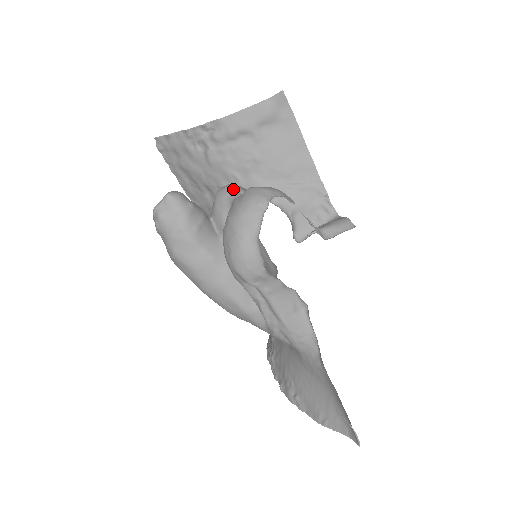
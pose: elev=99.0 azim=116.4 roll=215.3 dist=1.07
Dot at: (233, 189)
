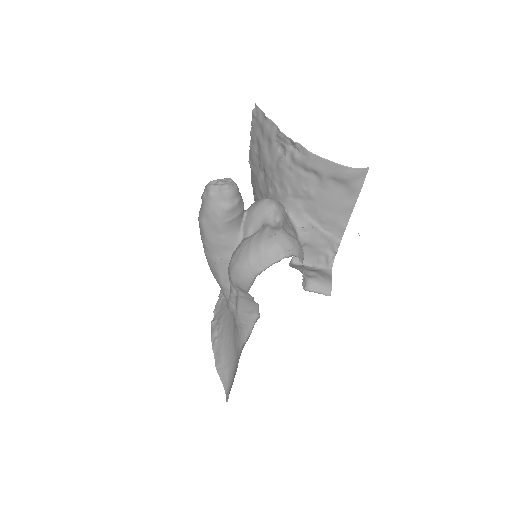
Dot at: (274, 212)
